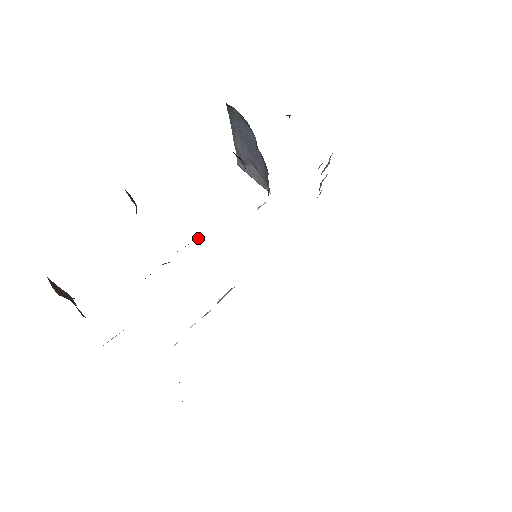
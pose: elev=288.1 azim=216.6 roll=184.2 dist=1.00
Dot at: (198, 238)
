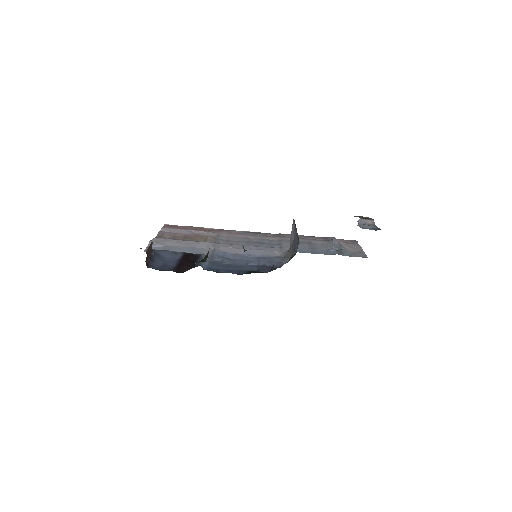
Dot at: (226, 263)
